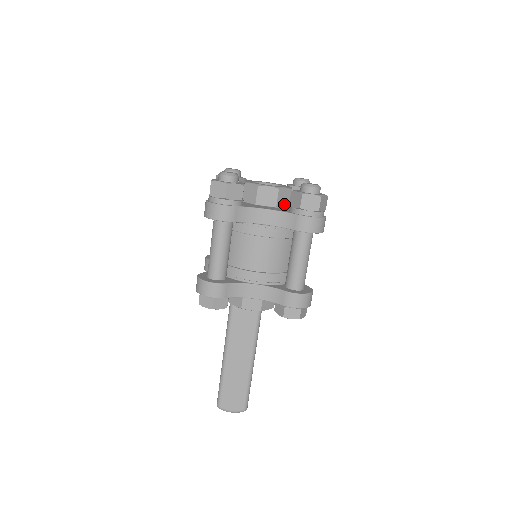
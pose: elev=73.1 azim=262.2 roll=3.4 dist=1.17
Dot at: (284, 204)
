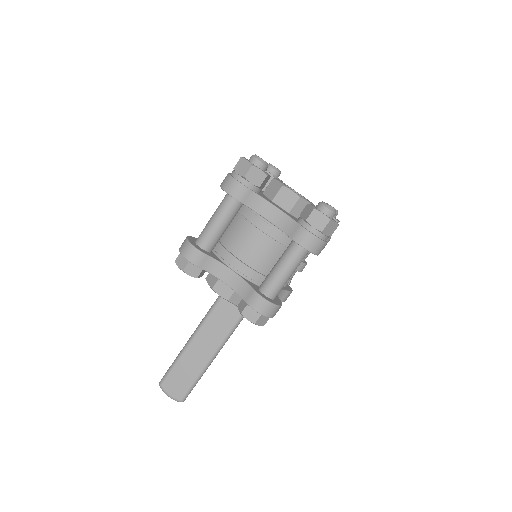
Dot at: (298, 215)
